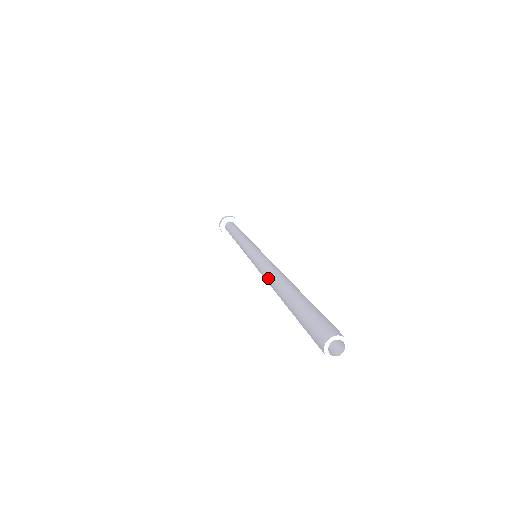
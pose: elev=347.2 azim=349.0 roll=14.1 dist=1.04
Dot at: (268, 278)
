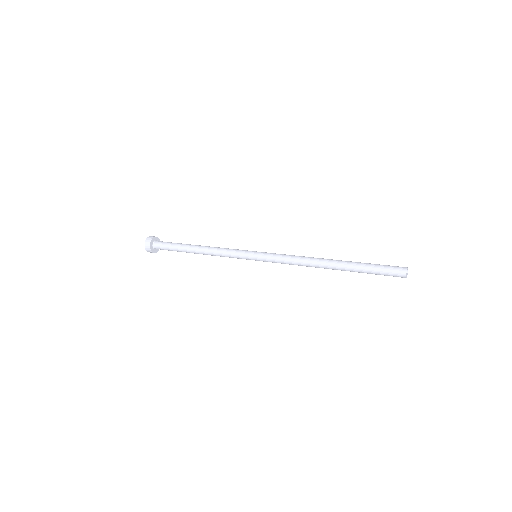
Dot at: occluded
